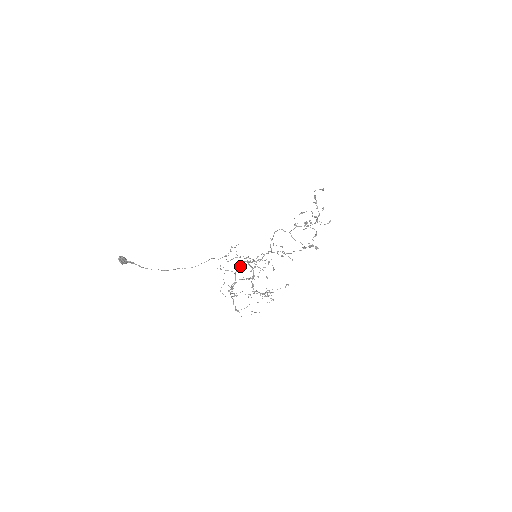
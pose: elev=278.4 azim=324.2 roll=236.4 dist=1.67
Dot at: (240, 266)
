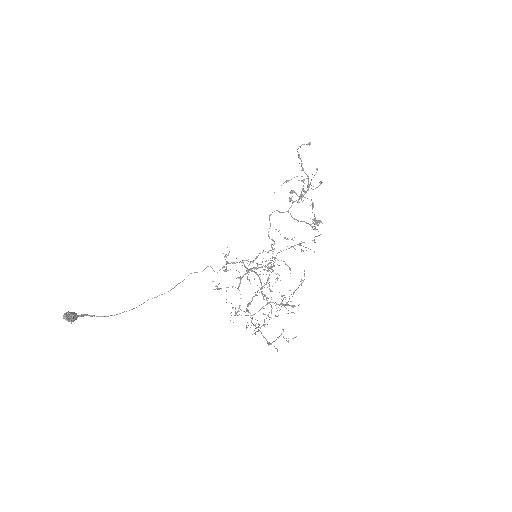
Dot at: (242, 277)
